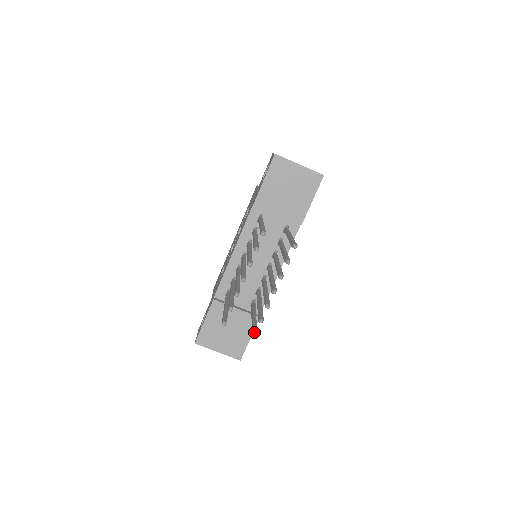
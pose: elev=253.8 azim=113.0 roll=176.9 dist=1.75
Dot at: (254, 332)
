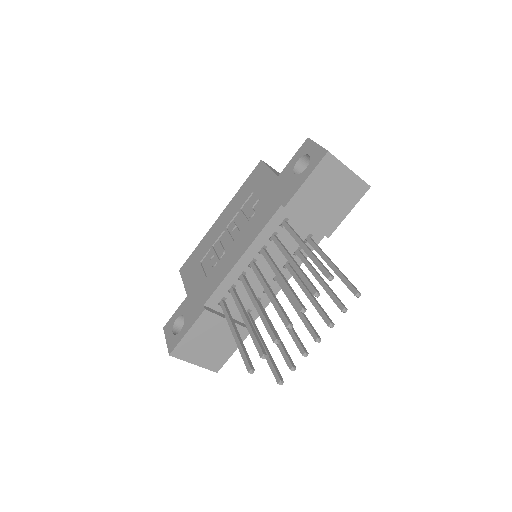
Dot at: (280, 379)
